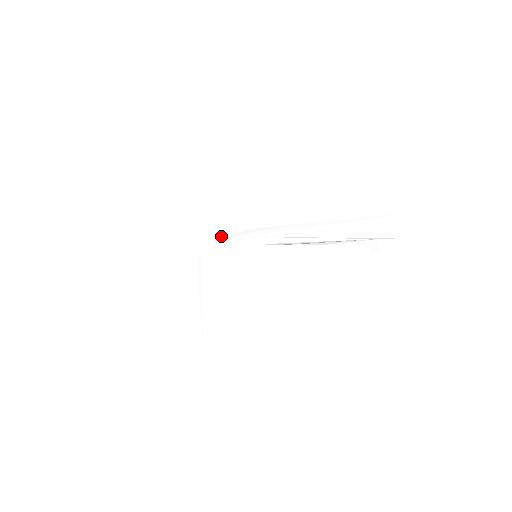
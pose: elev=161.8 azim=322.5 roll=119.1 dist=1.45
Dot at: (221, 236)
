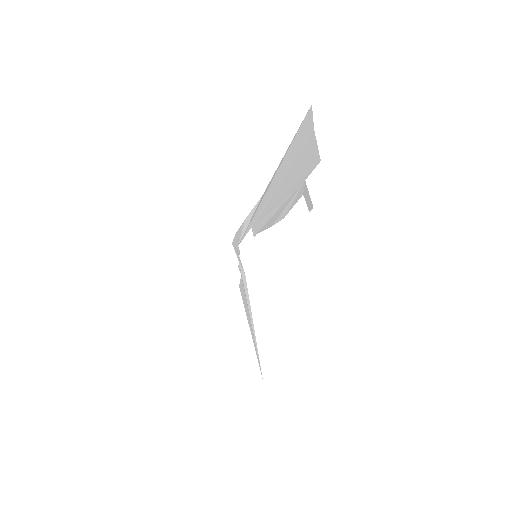
Dot at: (238, 238)
